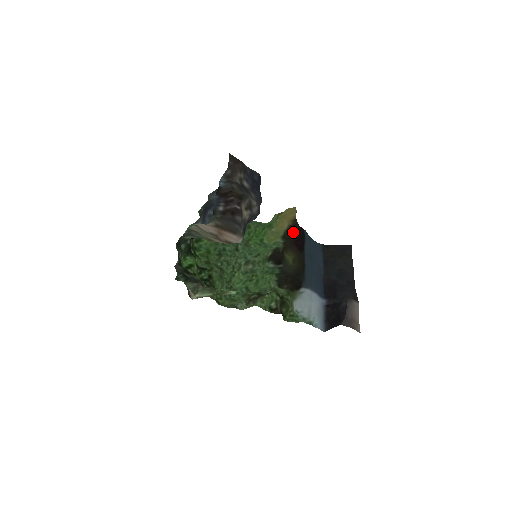
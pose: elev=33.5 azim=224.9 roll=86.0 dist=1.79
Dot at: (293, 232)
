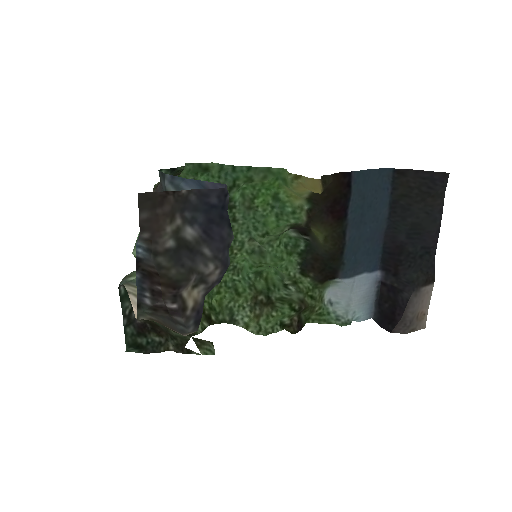
Dot at: (325, 195)
